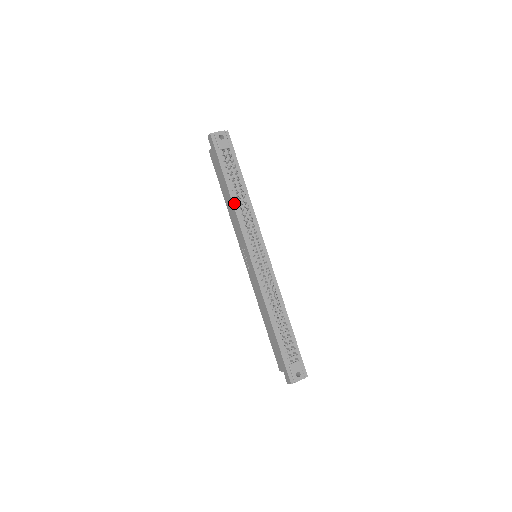
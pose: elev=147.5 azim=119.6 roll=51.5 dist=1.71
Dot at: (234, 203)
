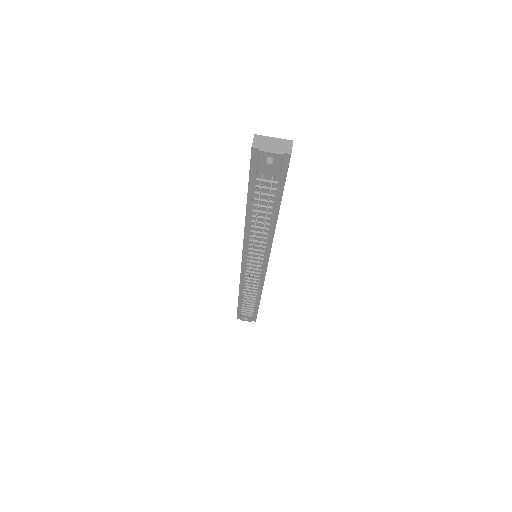
Dot at: (247, 224)
